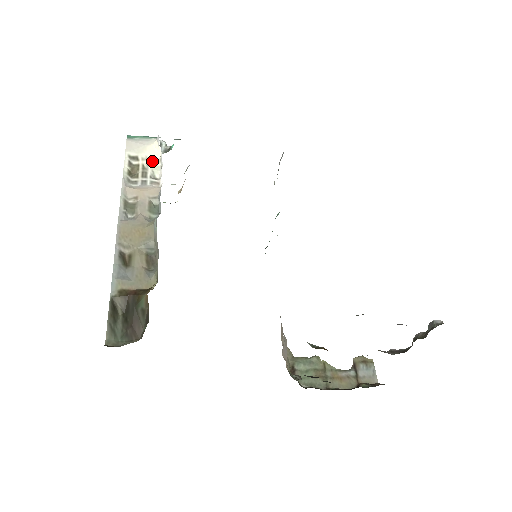
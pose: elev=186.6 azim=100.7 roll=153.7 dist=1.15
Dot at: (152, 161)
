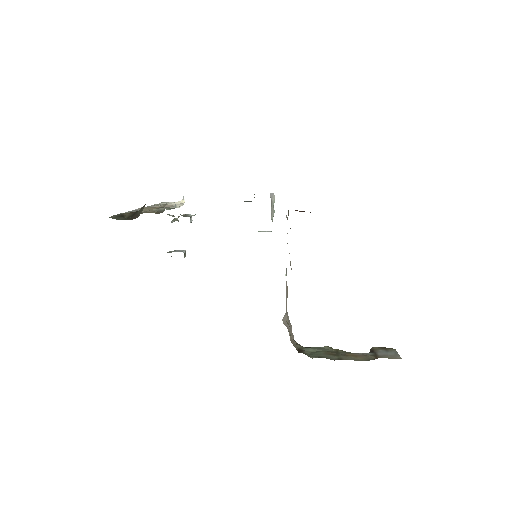
Dot at: (177, 205)
